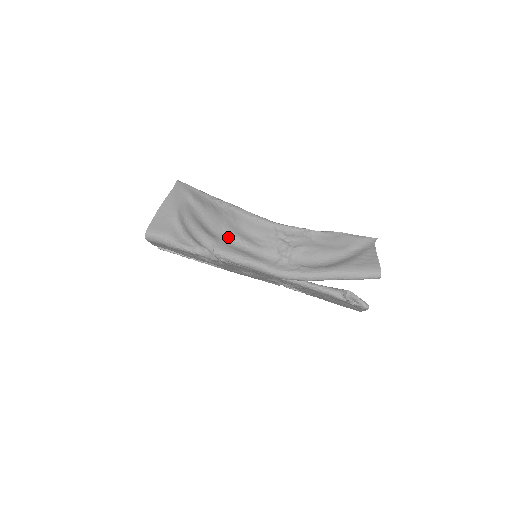
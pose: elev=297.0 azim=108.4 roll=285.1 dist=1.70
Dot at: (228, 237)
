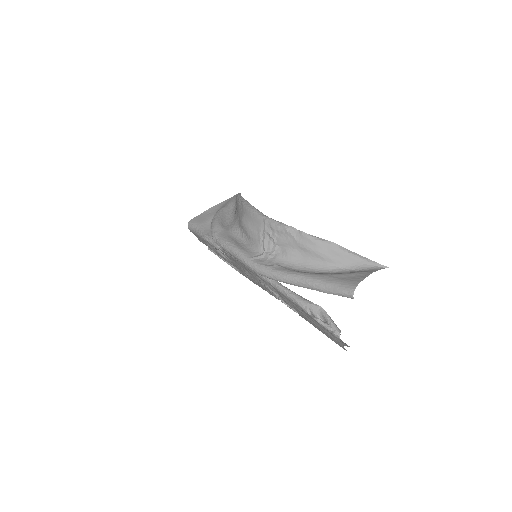
Dot at: (234, 230)
